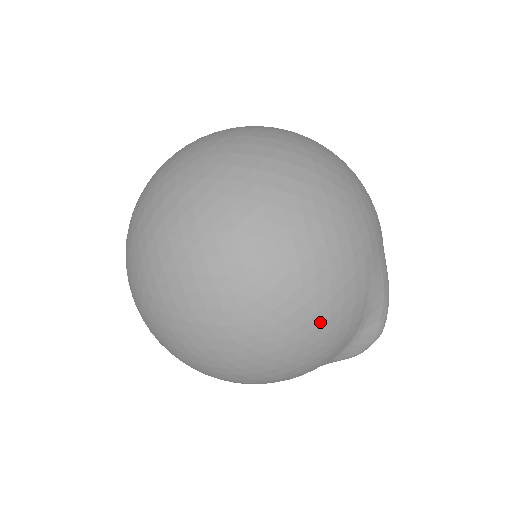
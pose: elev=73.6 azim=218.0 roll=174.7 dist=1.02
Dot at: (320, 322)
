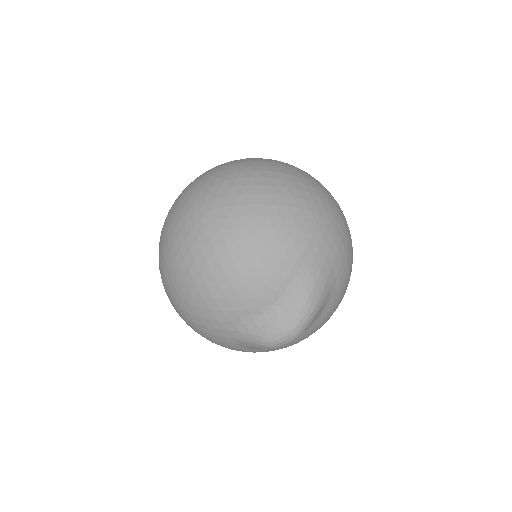
Dot at: (249, 250)
